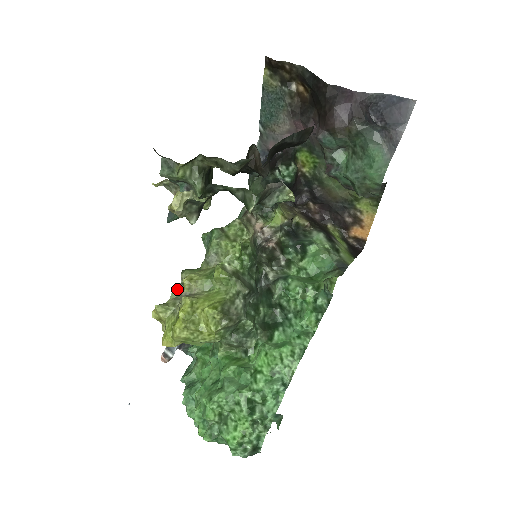
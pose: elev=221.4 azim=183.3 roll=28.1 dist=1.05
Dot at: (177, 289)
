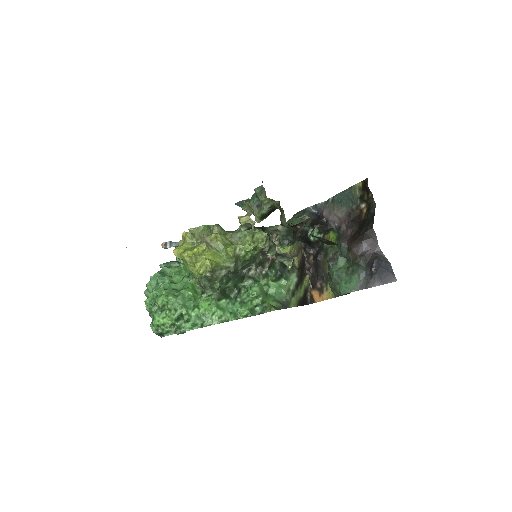
Dot at: (206, 227)
